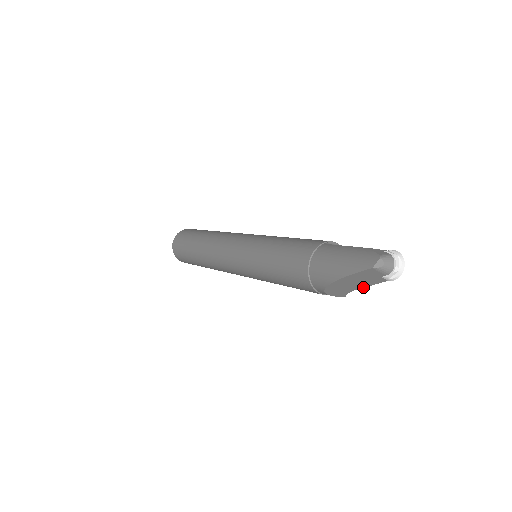
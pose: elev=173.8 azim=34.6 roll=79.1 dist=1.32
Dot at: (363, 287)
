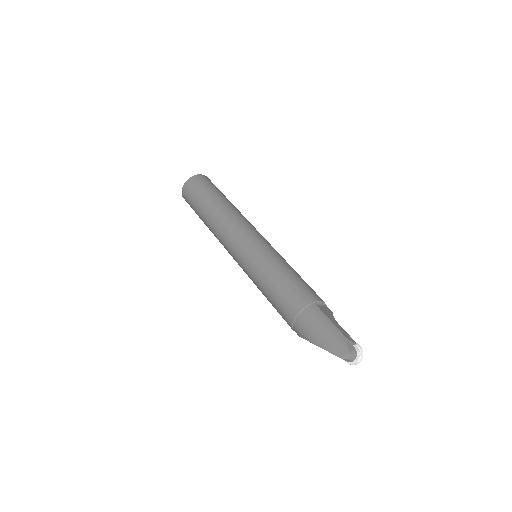
Dot at: occluded
